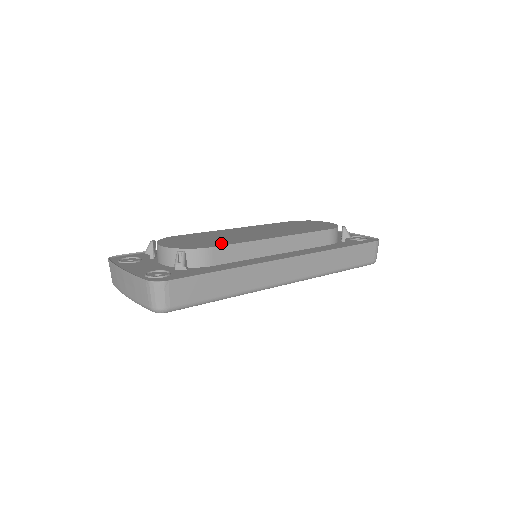
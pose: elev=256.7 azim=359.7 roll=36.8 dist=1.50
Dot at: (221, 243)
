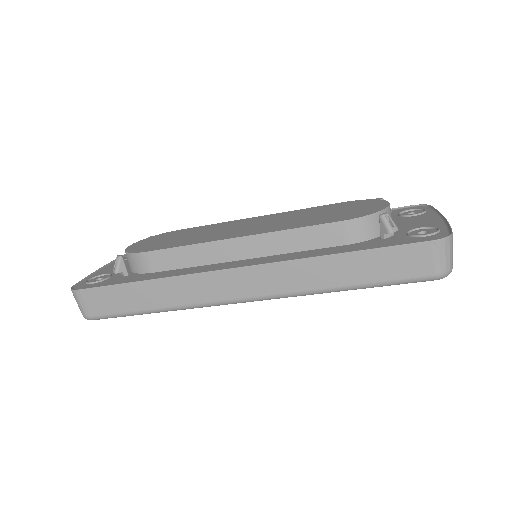
Dot at: (169, 245)
